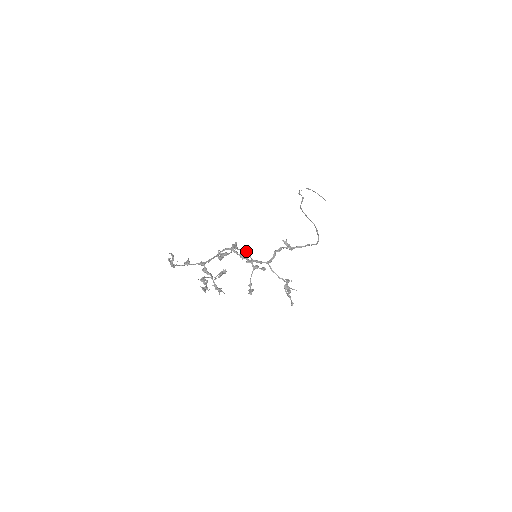
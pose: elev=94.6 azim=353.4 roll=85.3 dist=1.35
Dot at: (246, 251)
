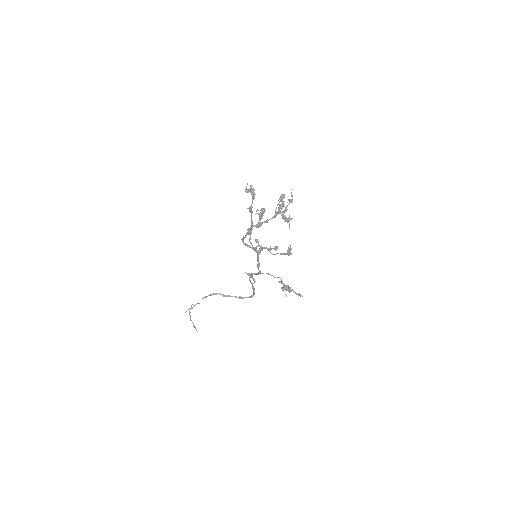
Dot at: (255, 239)
